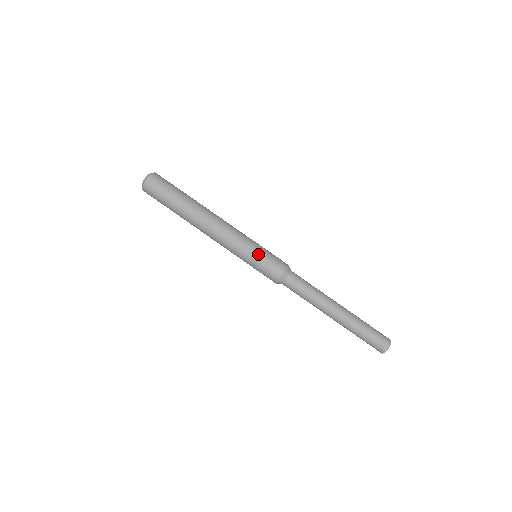
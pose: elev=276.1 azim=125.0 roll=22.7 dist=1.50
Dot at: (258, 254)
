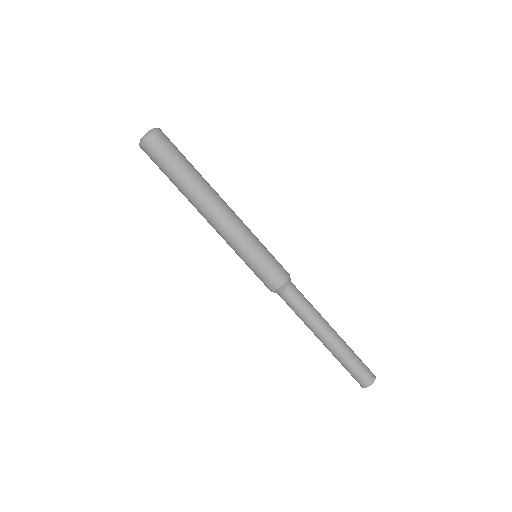
Dot at: (263, 254)
